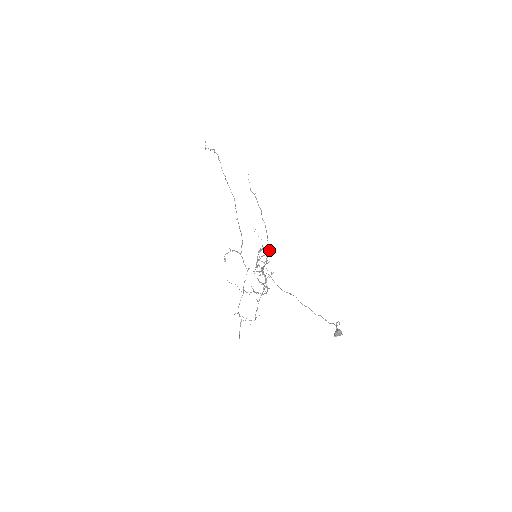
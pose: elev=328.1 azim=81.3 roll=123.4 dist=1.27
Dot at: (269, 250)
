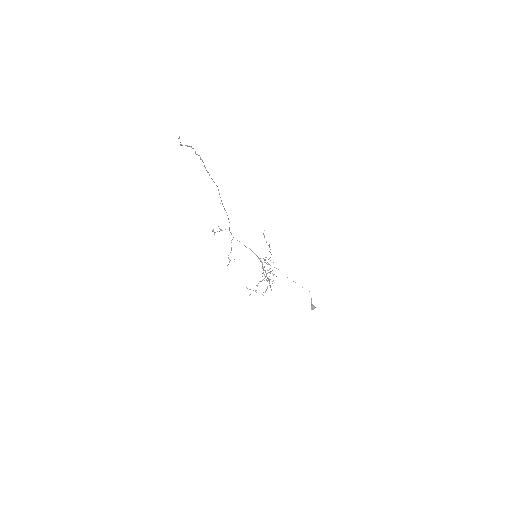
Dot at: occluded
